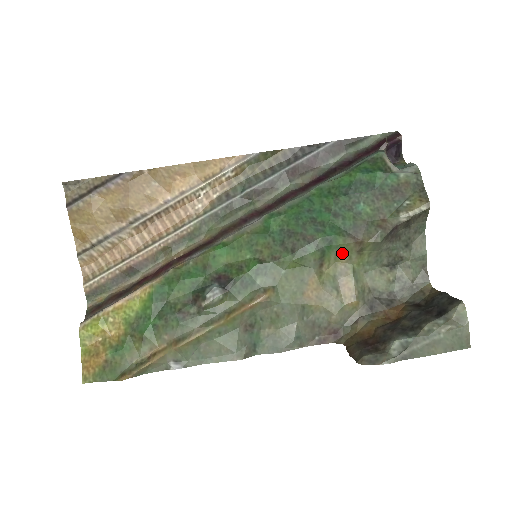
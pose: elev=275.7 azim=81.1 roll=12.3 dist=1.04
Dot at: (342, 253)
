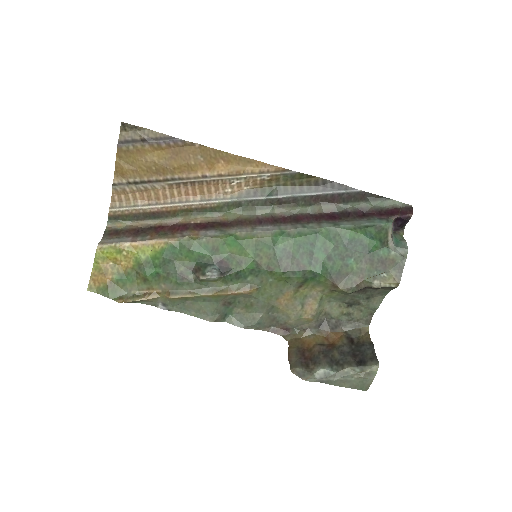
Dot at: (319, 285)
